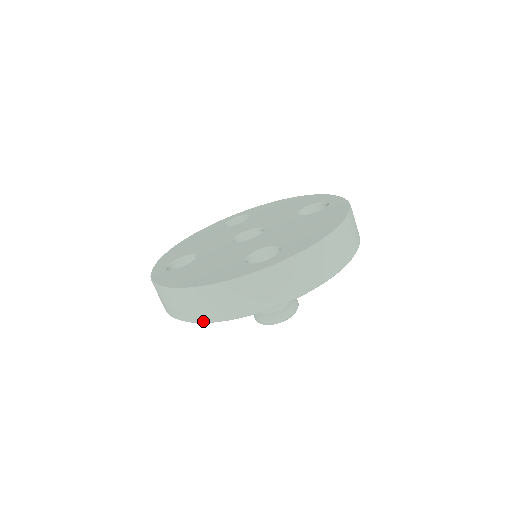
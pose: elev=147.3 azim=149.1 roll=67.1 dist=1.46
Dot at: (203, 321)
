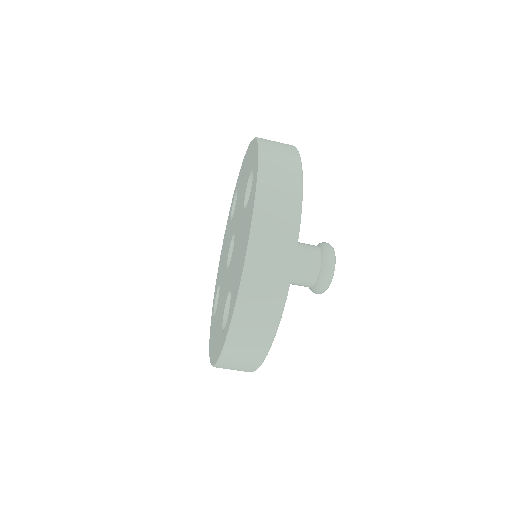
Dot at: (294, 245)
